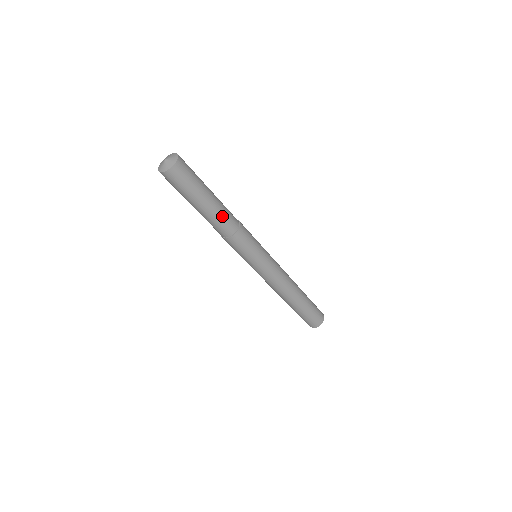
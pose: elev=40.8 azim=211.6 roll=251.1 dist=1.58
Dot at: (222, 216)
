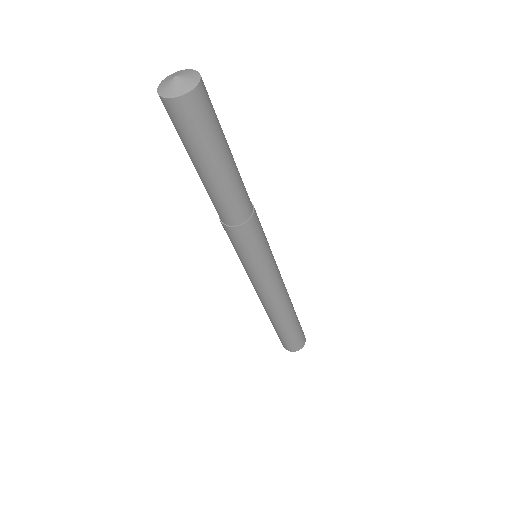
Dot at: (240, 189)
